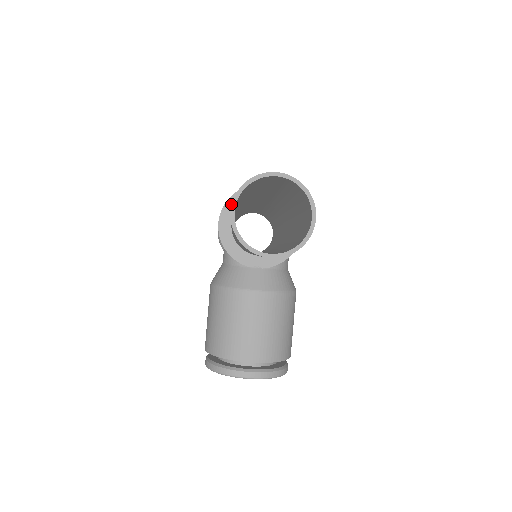
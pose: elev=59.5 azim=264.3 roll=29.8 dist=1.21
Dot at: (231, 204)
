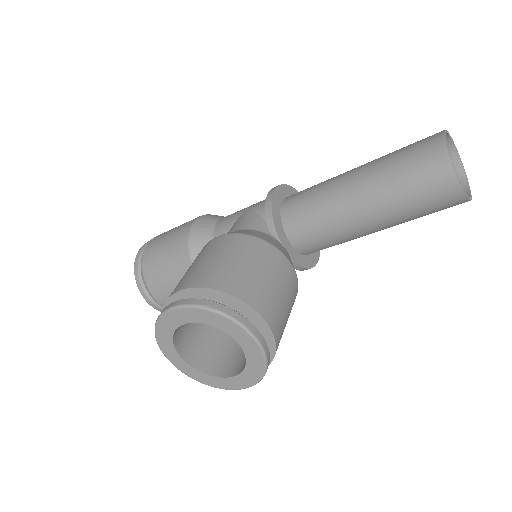
Dot at: (286, 189)
